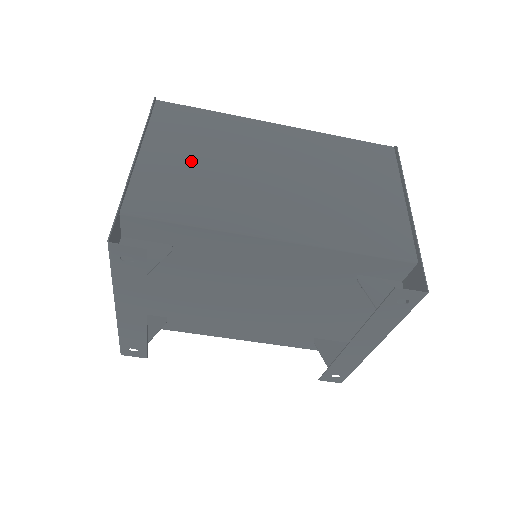
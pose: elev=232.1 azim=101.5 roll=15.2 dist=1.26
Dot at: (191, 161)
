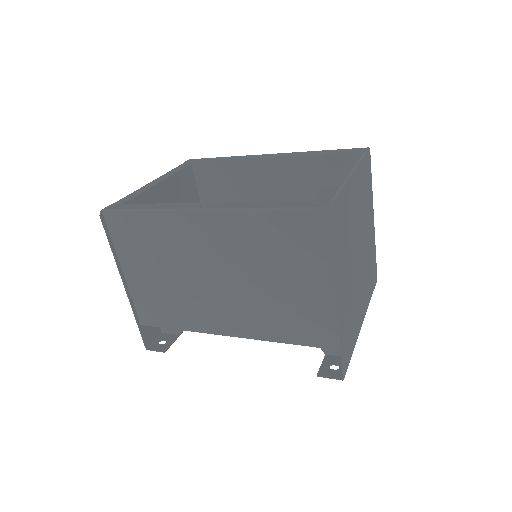
Dot at: (155, 277)
